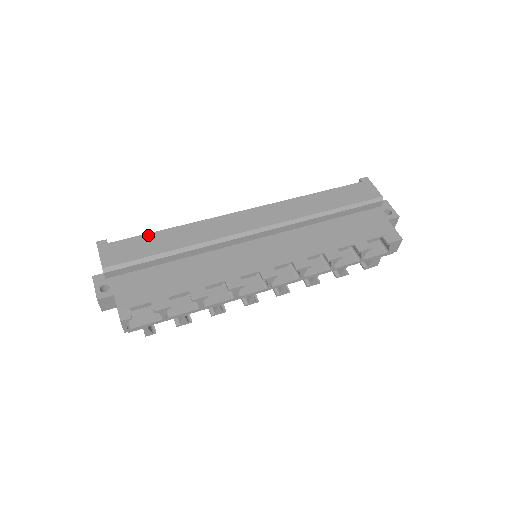
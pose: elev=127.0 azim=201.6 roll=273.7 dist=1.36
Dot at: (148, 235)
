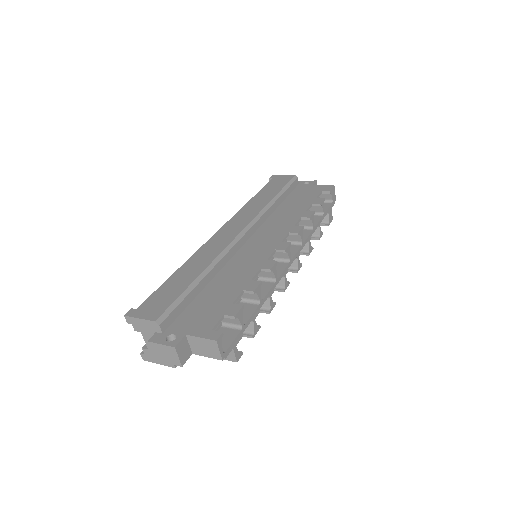
Dot at: (165, 283)
